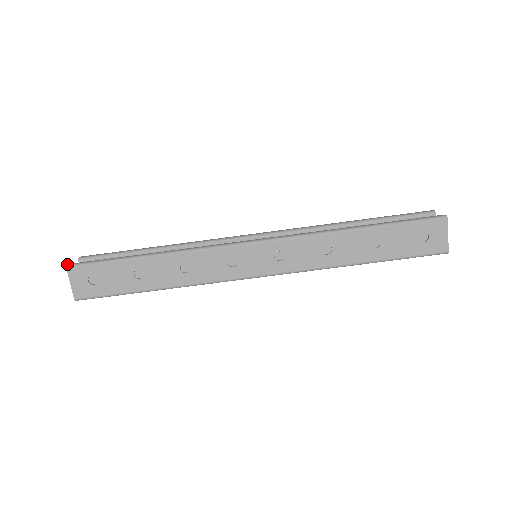
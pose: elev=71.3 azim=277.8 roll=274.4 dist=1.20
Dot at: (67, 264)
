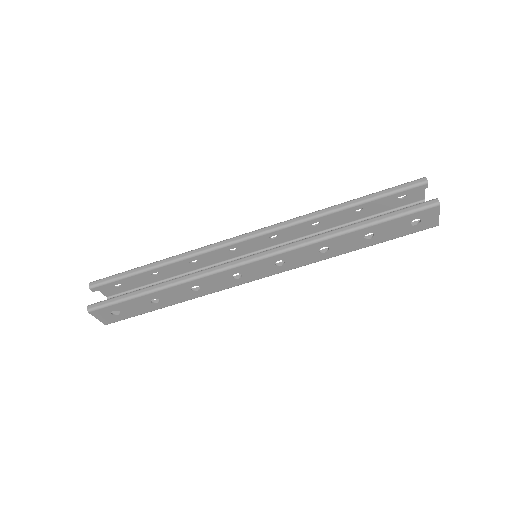
Dot at: occluded
